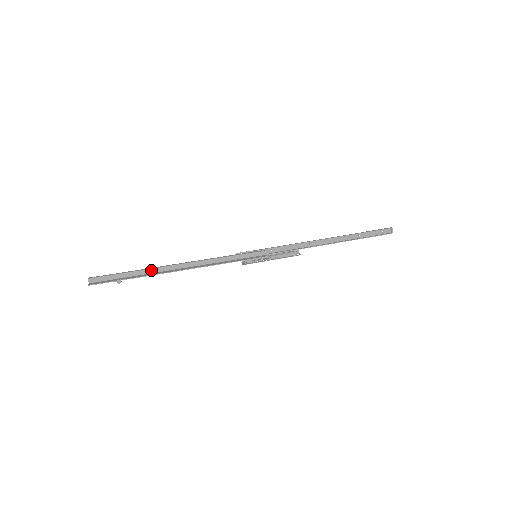
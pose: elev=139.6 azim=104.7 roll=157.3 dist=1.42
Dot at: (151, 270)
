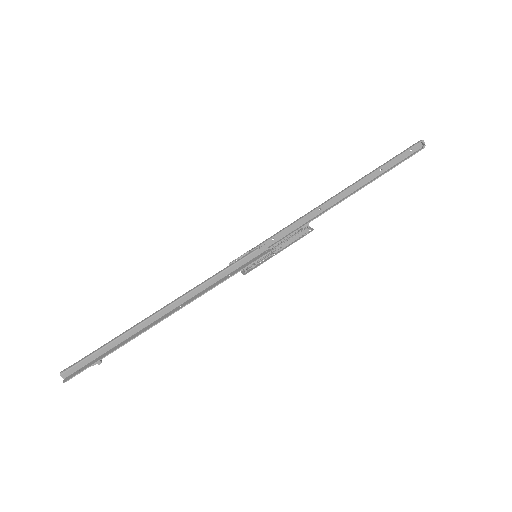
Dot at: (131, 331)
